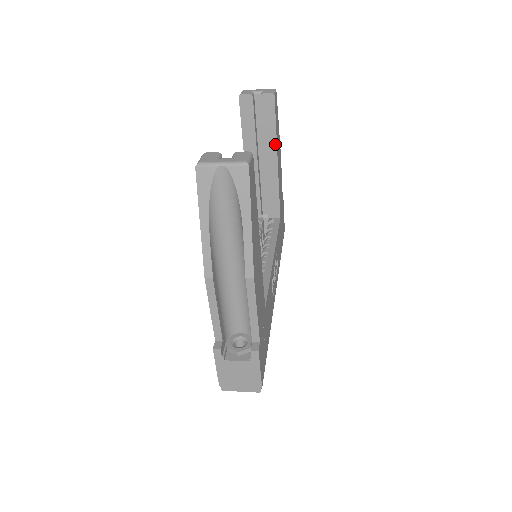
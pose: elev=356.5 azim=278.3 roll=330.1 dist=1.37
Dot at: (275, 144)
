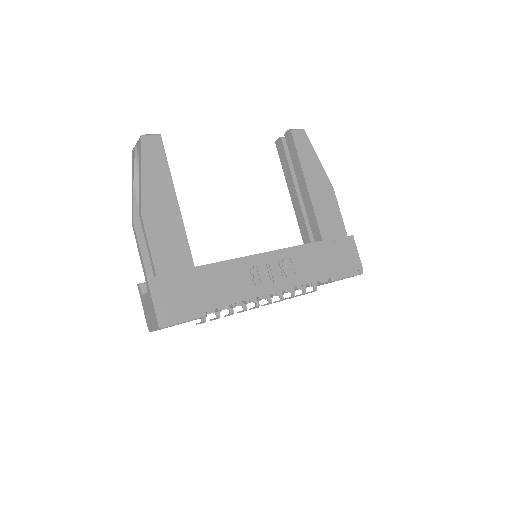
Dot at: (301, 170)
